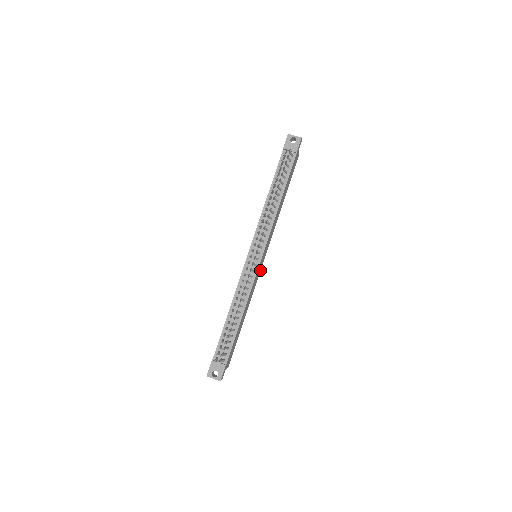
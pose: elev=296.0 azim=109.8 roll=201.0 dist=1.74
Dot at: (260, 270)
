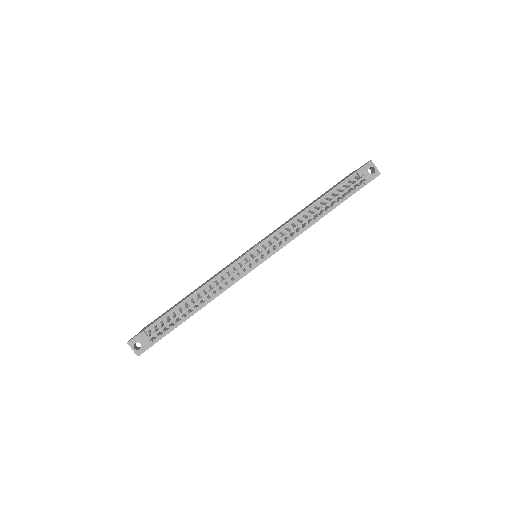
Dot at: occluded
